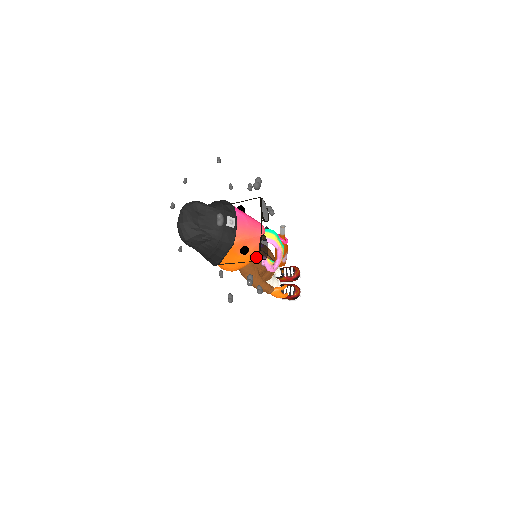
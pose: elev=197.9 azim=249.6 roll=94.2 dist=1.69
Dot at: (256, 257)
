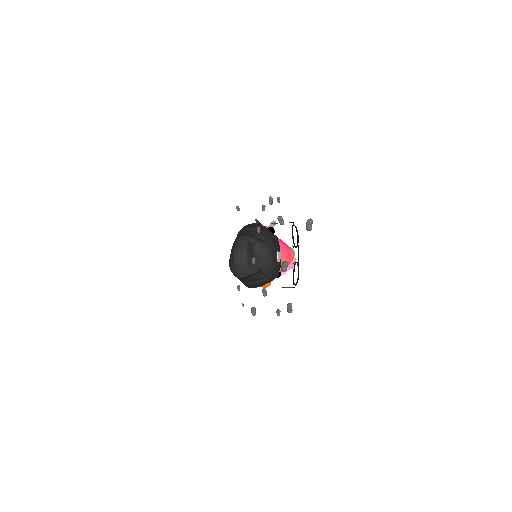
Dot at: occluded
